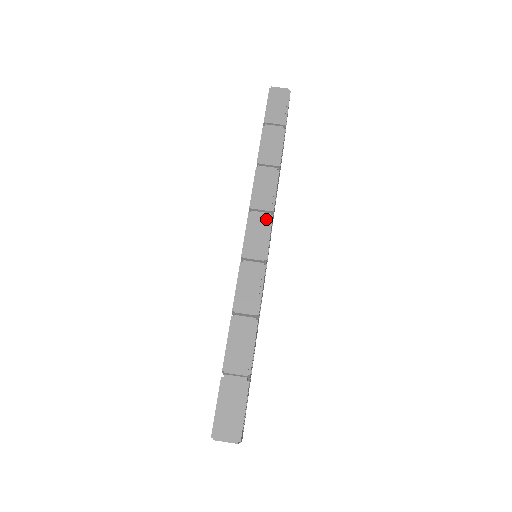
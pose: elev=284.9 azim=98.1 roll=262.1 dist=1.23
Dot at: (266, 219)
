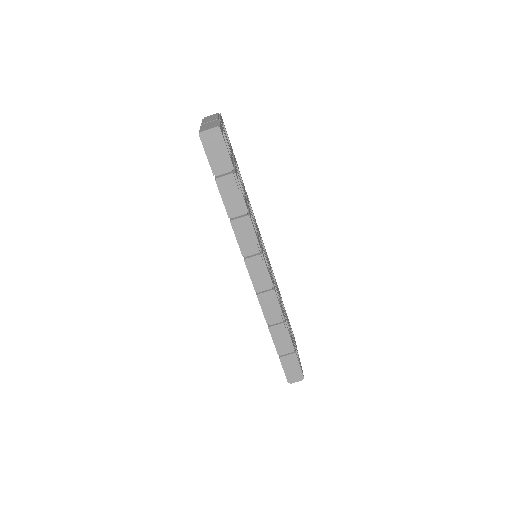
Dot at: (259, 260)
